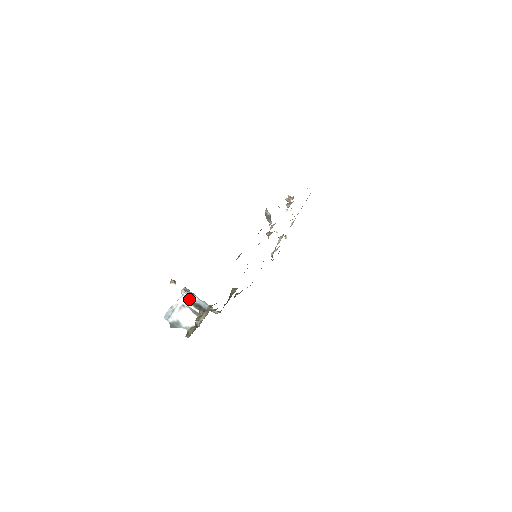
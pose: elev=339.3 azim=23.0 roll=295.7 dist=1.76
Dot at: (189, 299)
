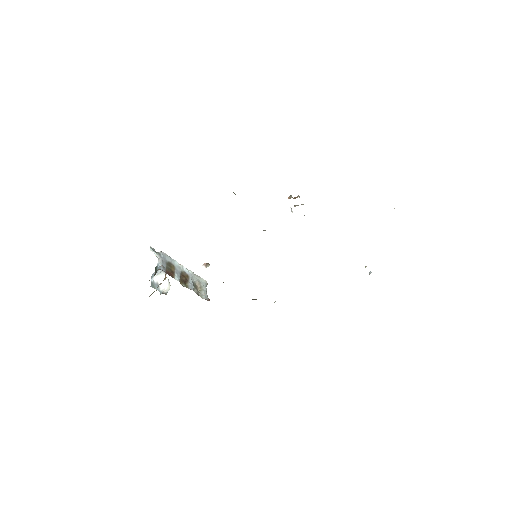
Dot at: occluded
